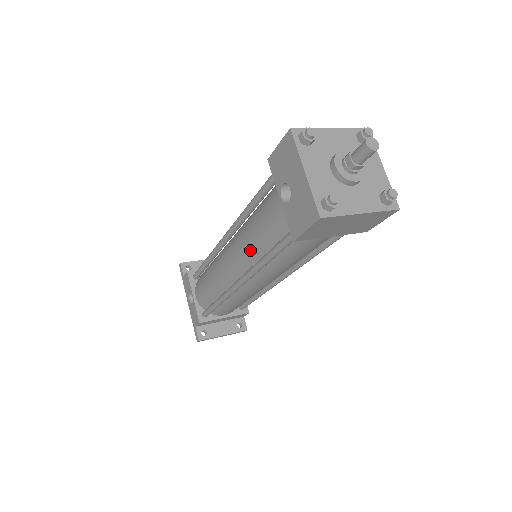
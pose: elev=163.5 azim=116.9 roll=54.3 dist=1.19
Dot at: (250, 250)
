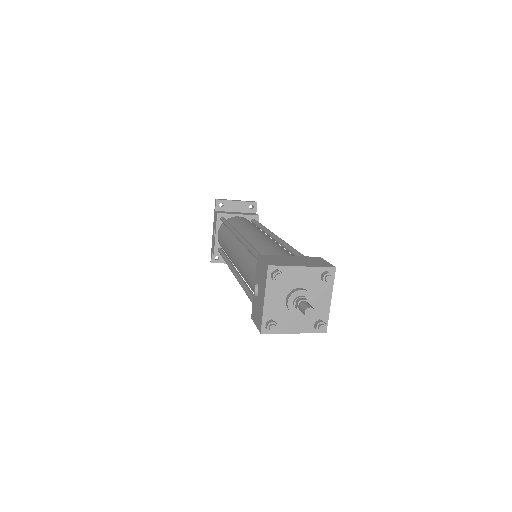
Dot at: (242, 273)
